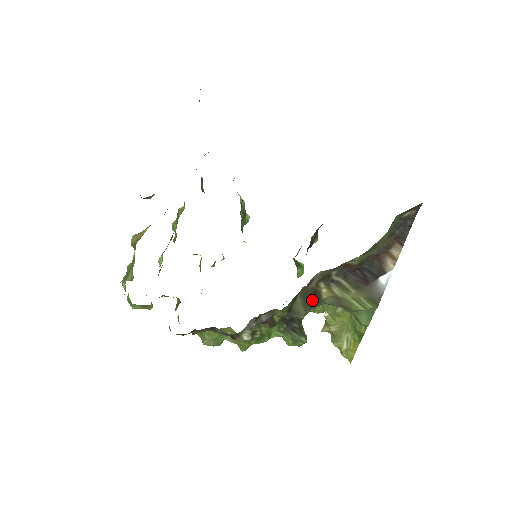
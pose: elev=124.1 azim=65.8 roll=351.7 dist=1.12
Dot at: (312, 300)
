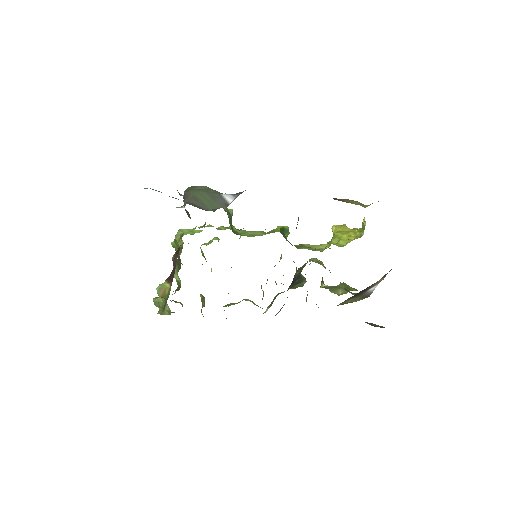
Dot at: occluded
